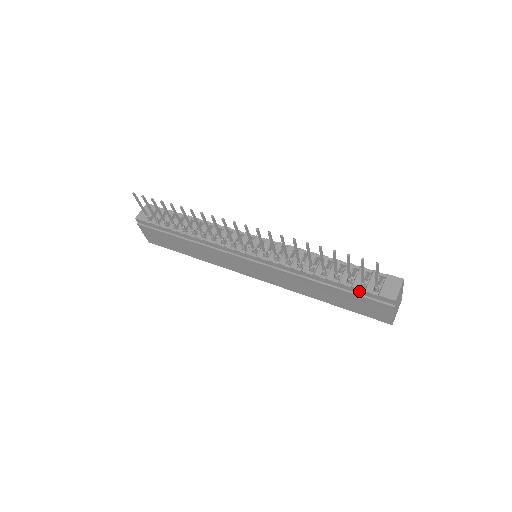
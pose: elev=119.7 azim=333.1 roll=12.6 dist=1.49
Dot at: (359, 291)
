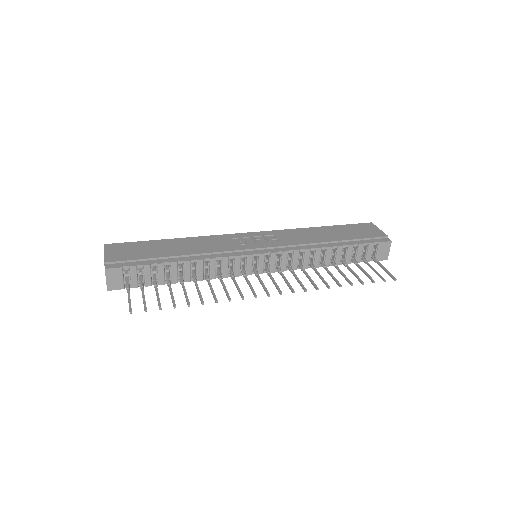
Dot at: (360, 261)
